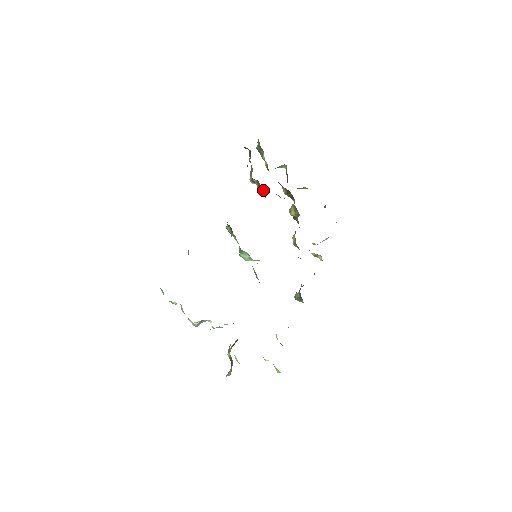
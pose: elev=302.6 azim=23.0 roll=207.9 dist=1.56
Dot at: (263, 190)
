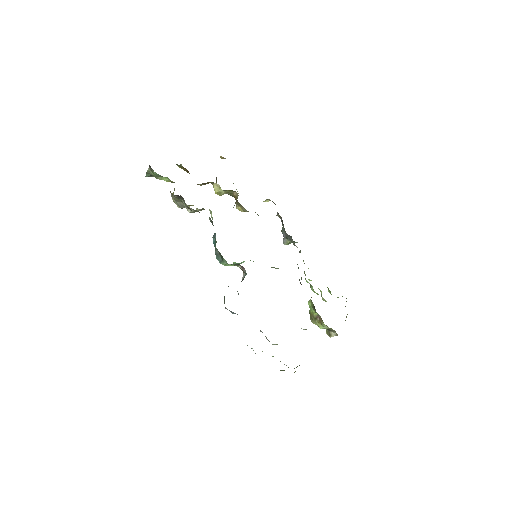
Dot at: occluded
